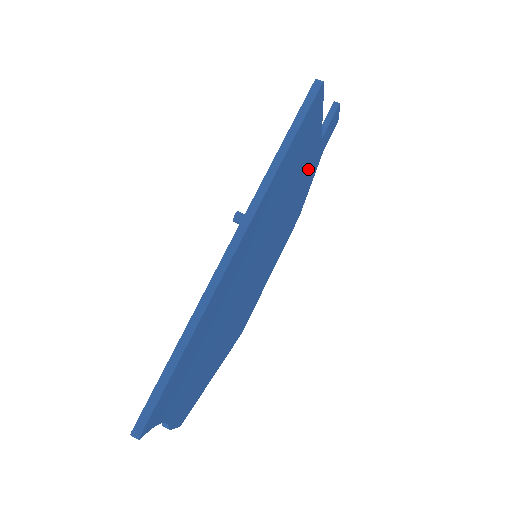
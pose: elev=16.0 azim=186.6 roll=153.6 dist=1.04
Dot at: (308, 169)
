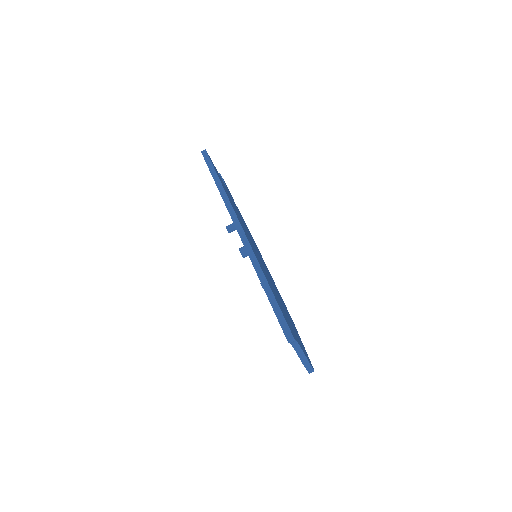
Dot at: occluded
